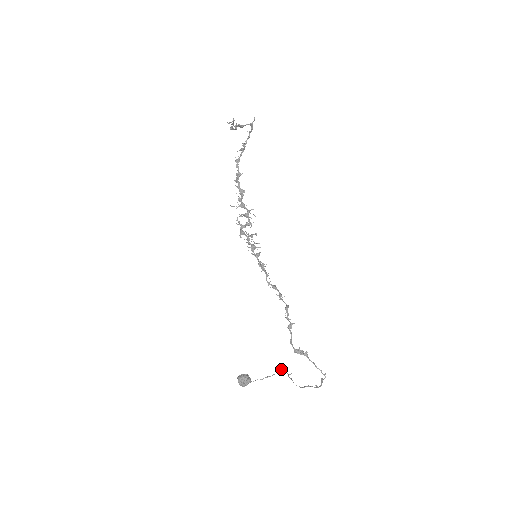
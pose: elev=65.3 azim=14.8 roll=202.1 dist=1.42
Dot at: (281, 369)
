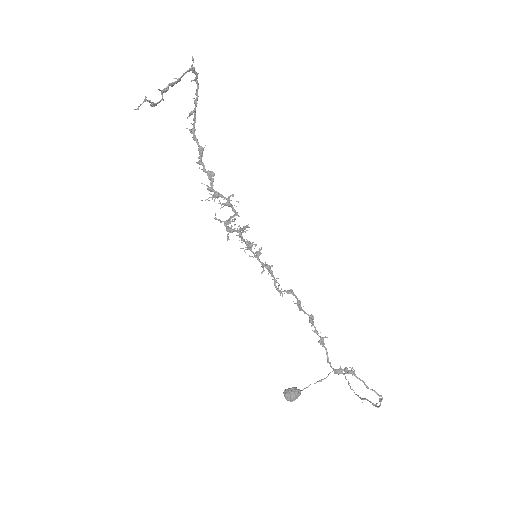
Dot at: occluded
